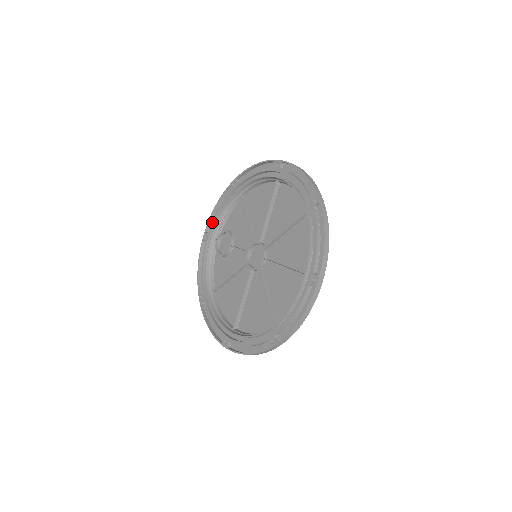
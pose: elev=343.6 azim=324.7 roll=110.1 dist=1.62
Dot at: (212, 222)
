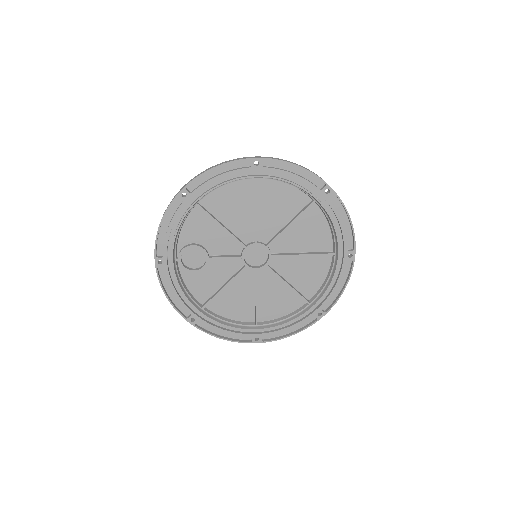
Dot at: (165, 244)
